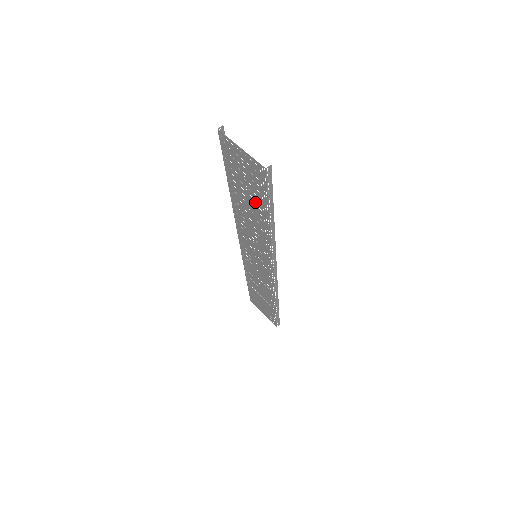
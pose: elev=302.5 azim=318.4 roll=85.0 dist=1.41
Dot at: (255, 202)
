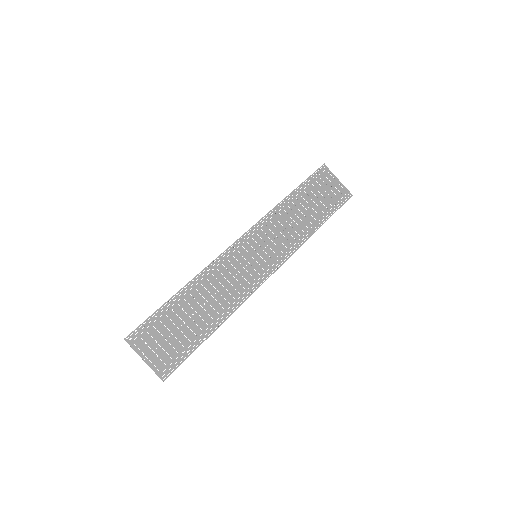
Dot at: (194, 328)
